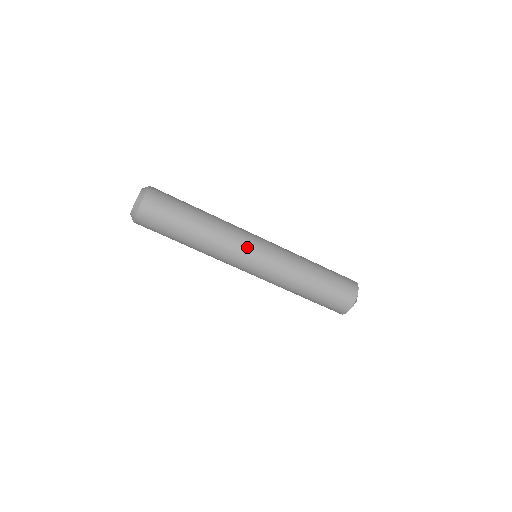
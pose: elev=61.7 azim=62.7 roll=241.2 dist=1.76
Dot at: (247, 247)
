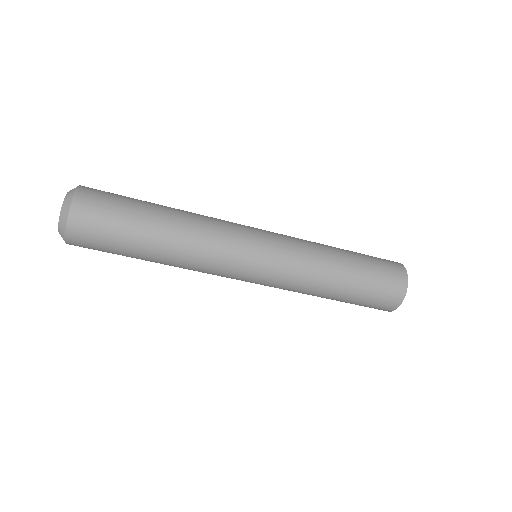
Dot at: (236, 265)
